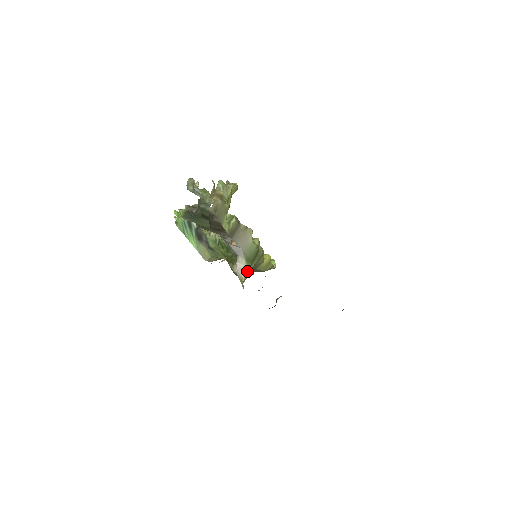
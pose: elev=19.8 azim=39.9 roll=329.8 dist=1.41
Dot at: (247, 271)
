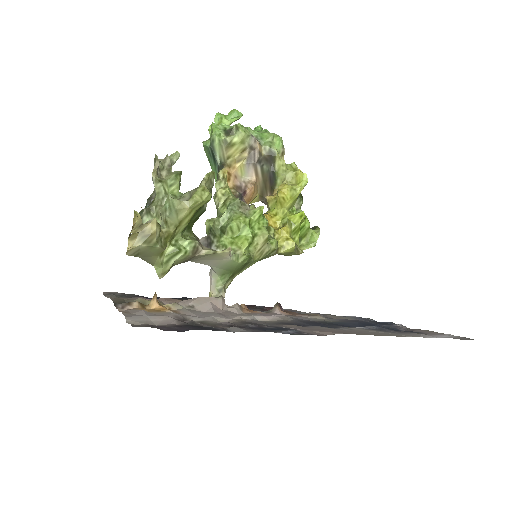
Dot at: (217, 289)
